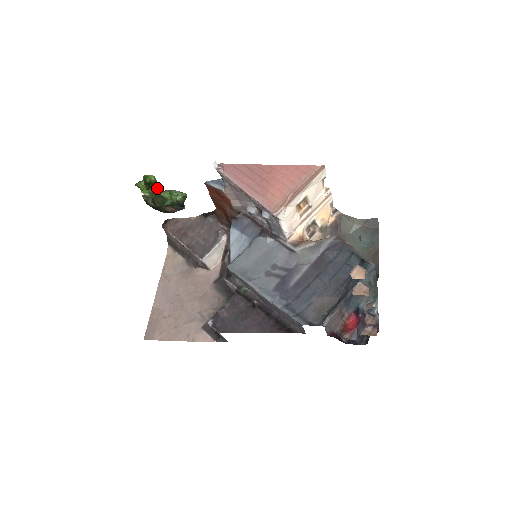
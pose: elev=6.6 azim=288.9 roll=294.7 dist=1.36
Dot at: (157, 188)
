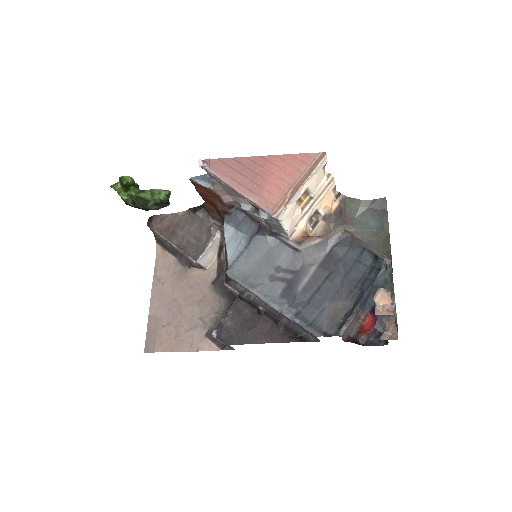
Dot at: (136, 188)
